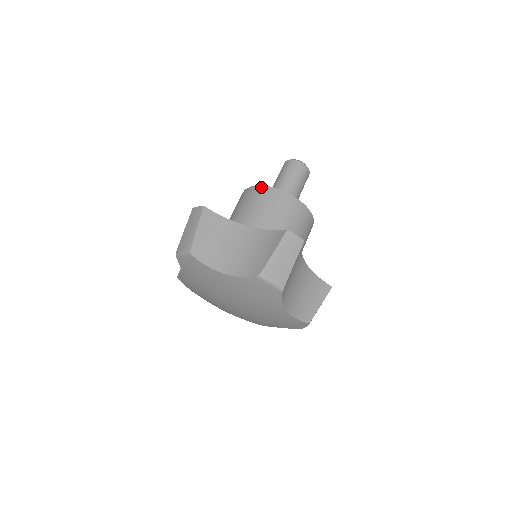
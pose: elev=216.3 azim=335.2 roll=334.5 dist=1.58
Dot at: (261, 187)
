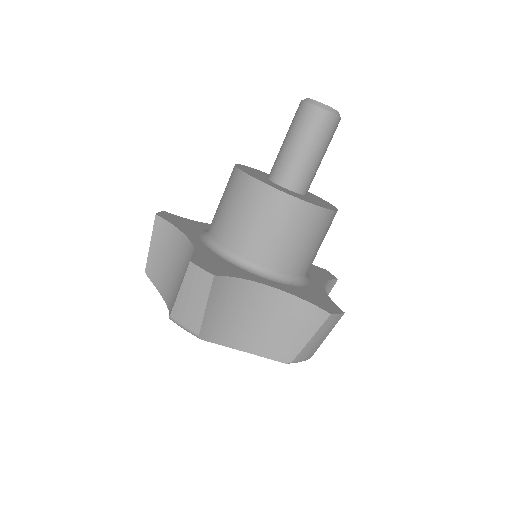
Dot at: (234, 169)
